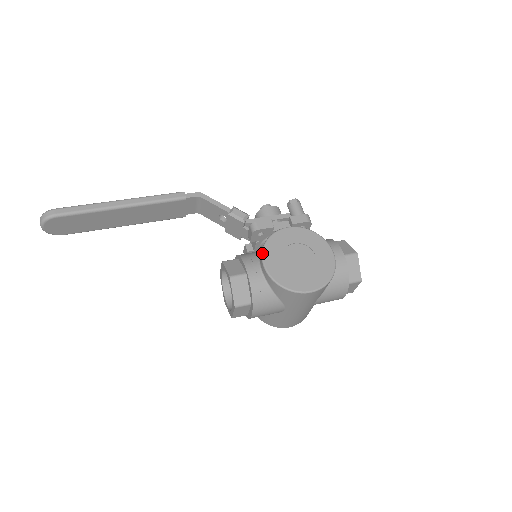
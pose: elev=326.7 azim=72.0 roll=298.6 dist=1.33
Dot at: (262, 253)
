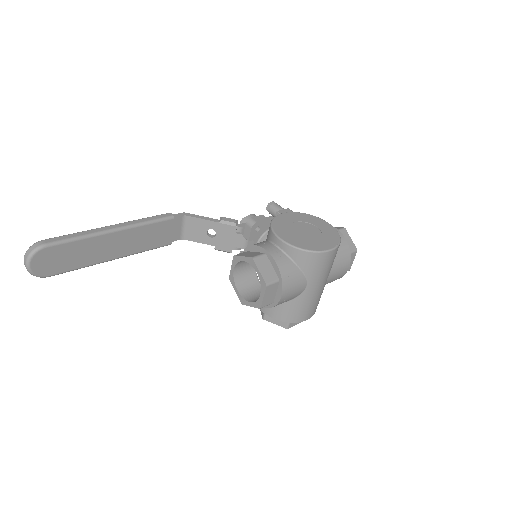
Dot at: (273, 231)
